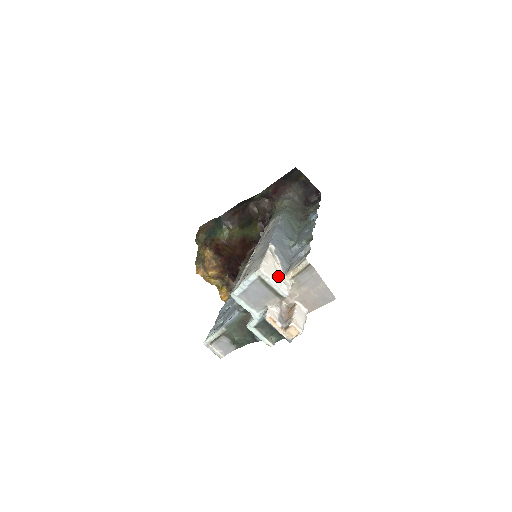
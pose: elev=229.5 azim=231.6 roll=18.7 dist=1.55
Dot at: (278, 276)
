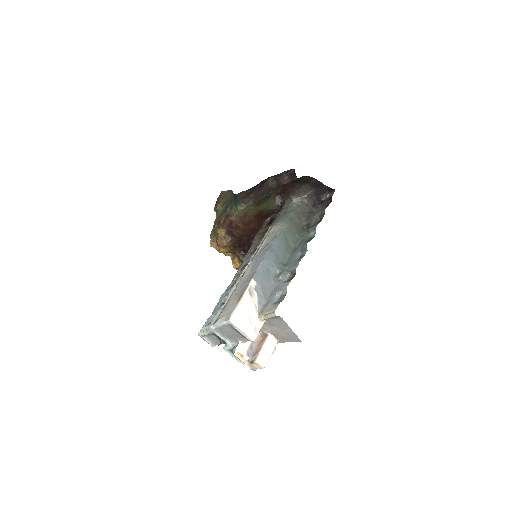
Dot at: (249, 321)
